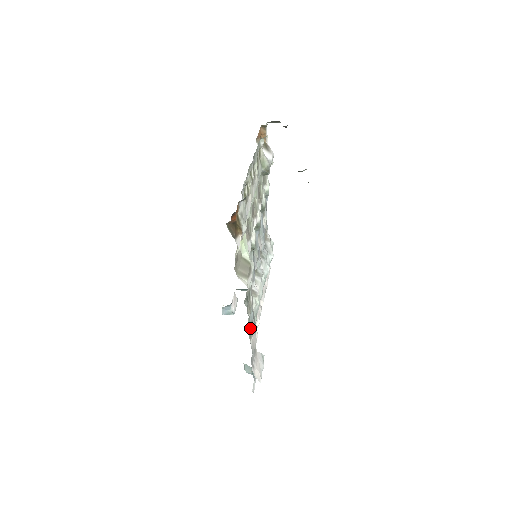
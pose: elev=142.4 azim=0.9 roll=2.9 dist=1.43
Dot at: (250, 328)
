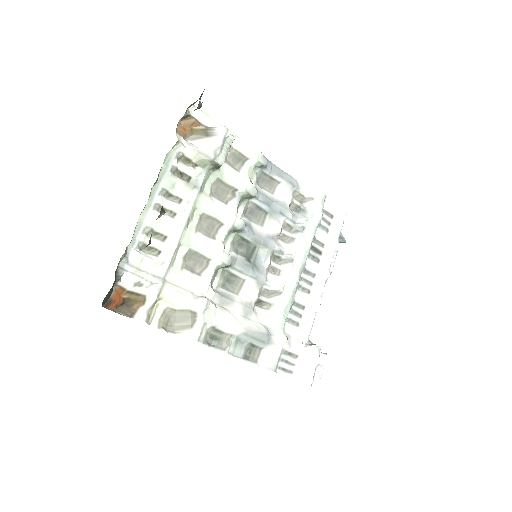
Dot at: (251, 350)
